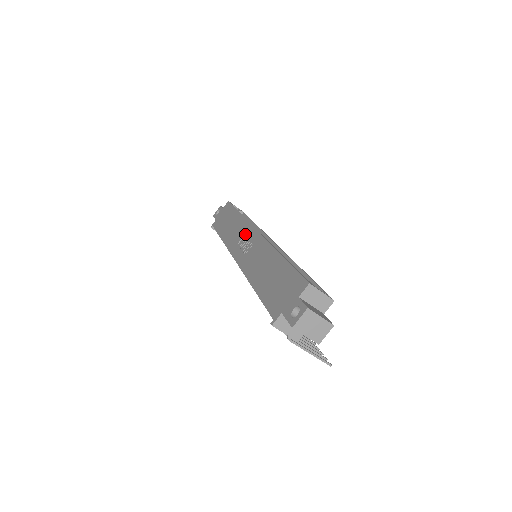
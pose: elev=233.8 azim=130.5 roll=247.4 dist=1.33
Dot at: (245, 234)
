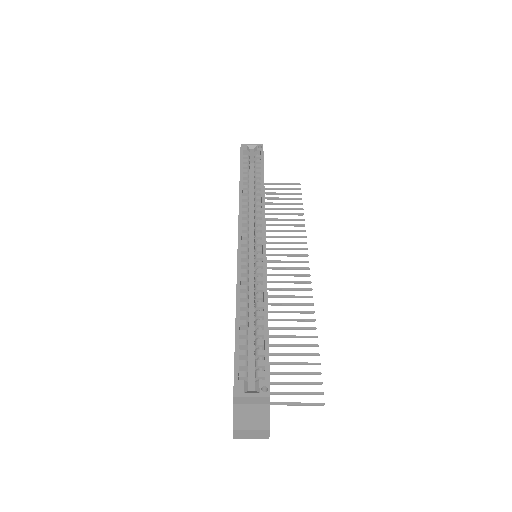
Dot at: occluded
